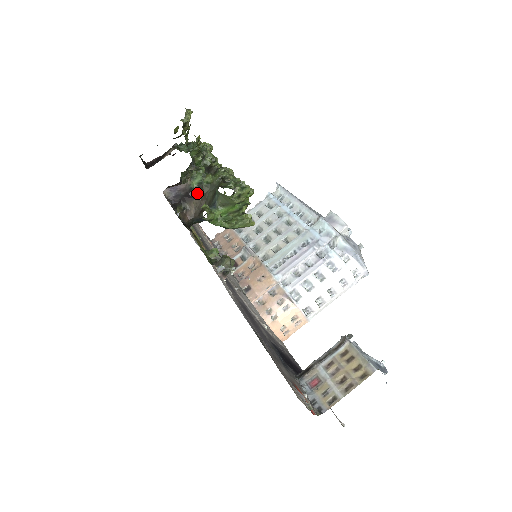
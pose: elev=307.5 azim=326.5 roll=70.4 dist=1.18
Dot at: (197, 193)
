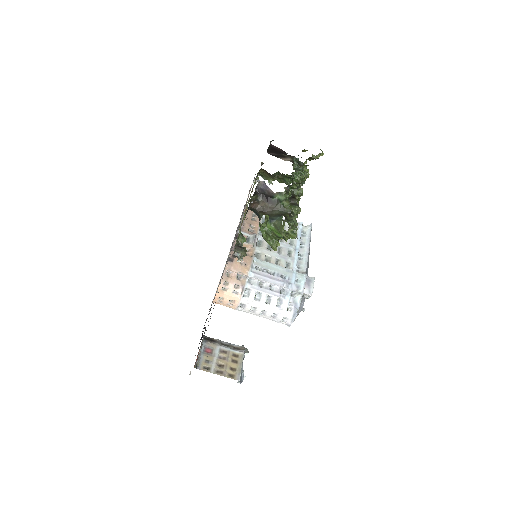
Dot at: (272, 202)
